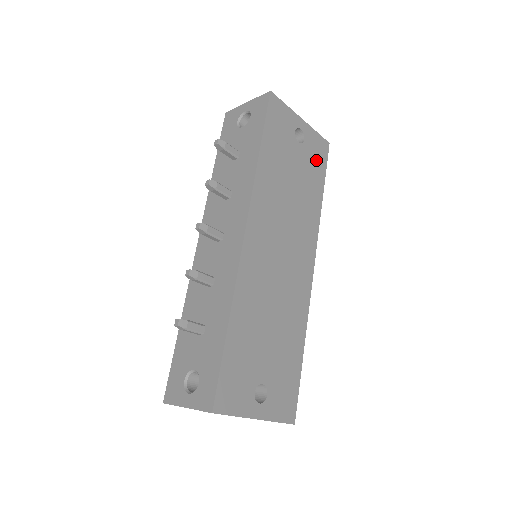
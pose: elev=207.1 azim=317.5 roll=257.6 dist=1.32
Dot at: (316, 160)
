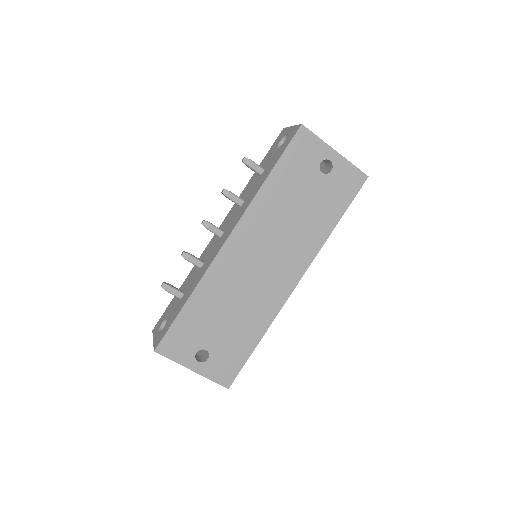
Dot at: (341, 191)
